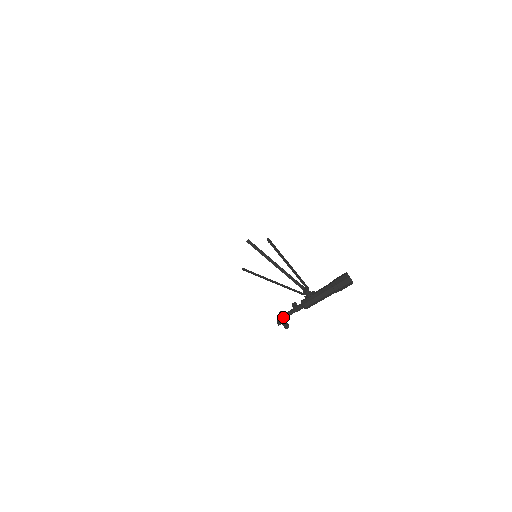
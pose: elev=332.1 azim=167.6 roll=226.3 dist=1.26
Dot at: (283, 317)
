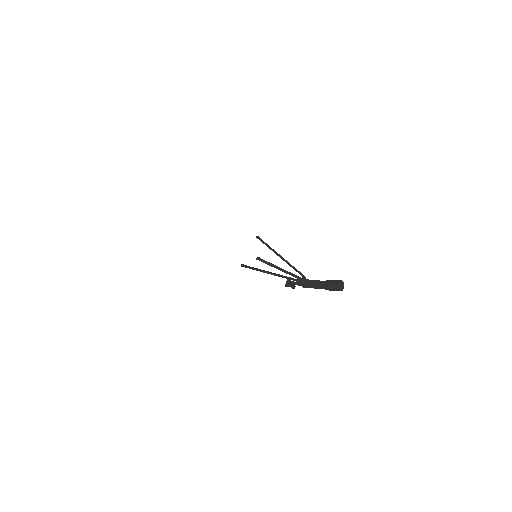
Dot at: (287, 285)
